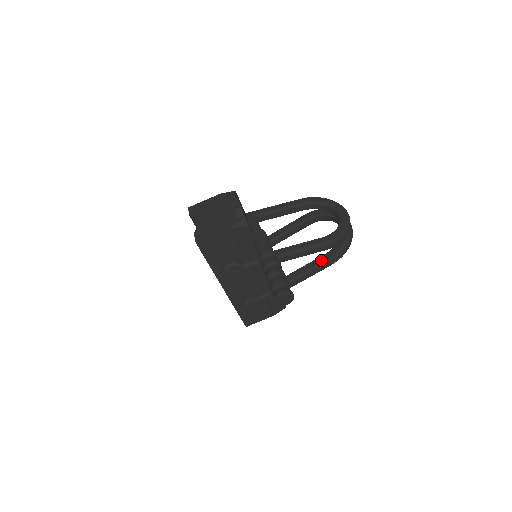
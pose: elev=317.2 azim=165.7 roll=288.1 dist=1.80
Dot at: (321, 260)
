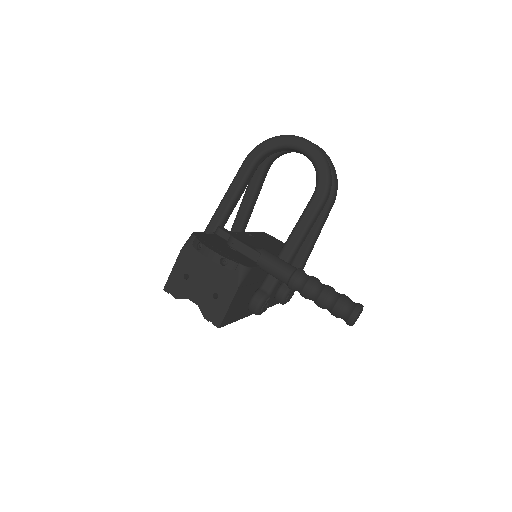
Dot at: (322, 211)
